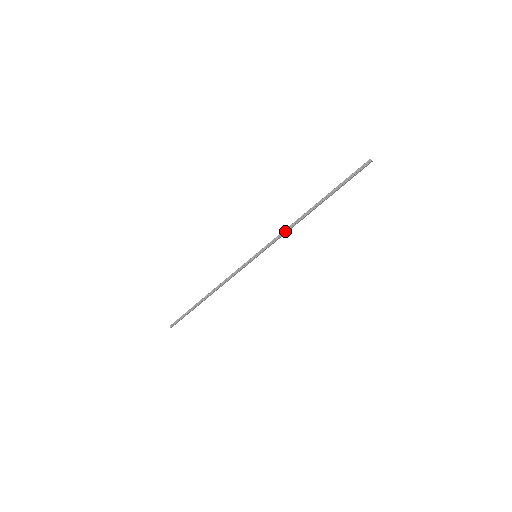
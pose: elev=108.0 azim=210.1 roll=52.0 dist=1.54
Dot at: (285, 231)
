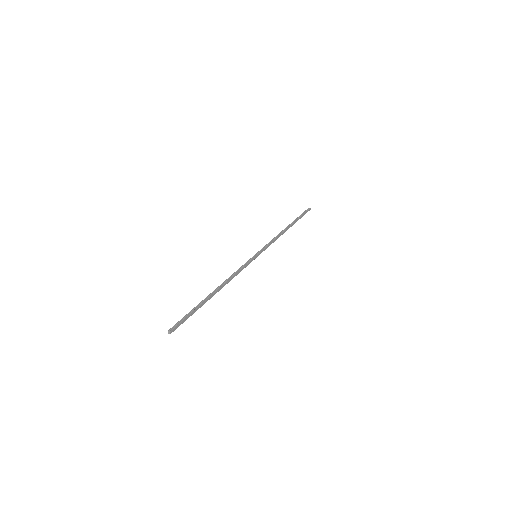
Dot at: (274, 239)
